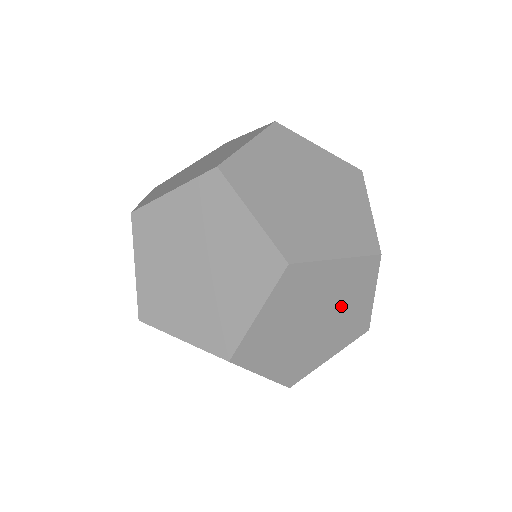
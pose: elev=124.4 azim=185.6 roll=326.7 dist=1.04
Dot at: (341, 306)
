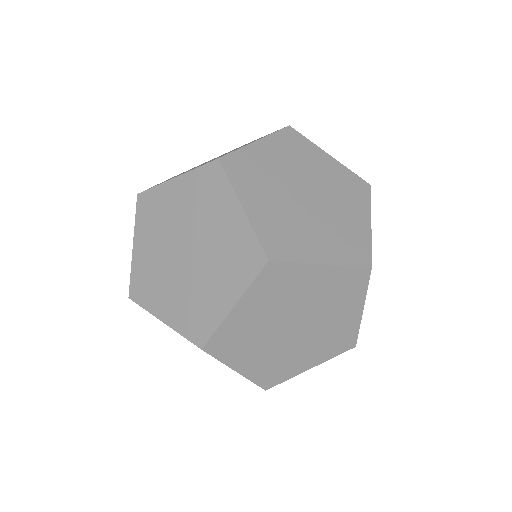
Dot at: occluded
